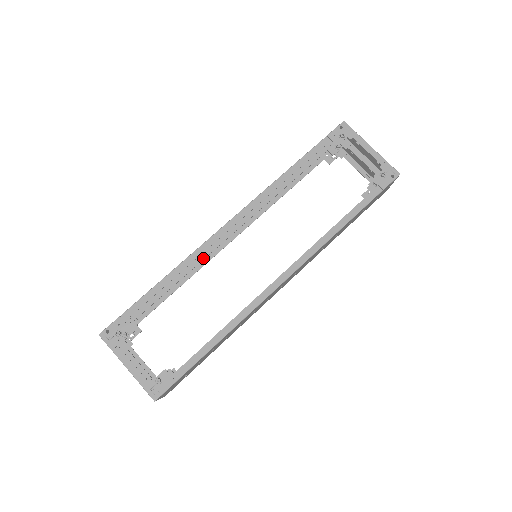
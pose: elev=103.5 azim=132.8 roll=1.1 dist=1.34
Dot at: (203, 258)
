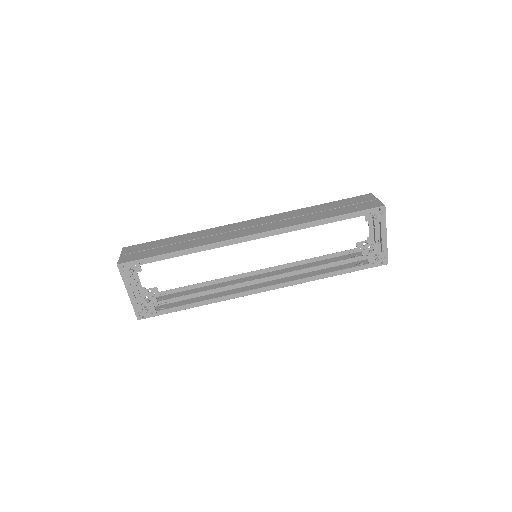
Dot at: occluded
